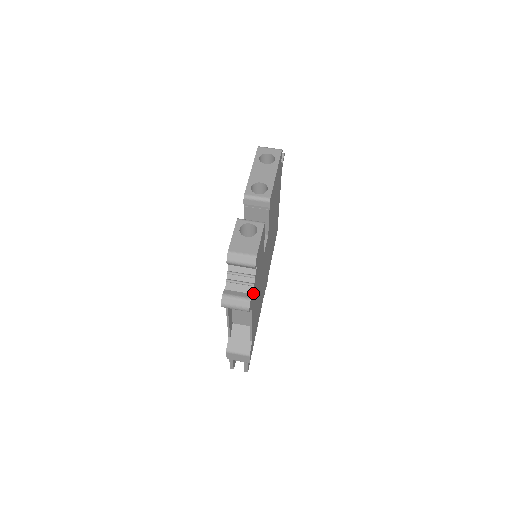
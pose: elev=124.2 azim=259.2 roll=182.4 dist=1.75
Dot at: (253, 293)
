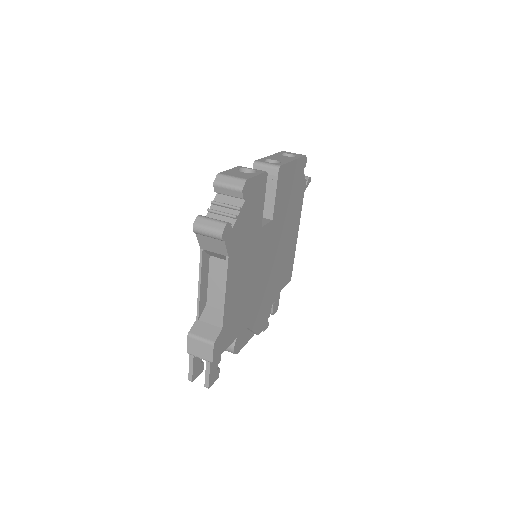
Dot at: (234, 230)
